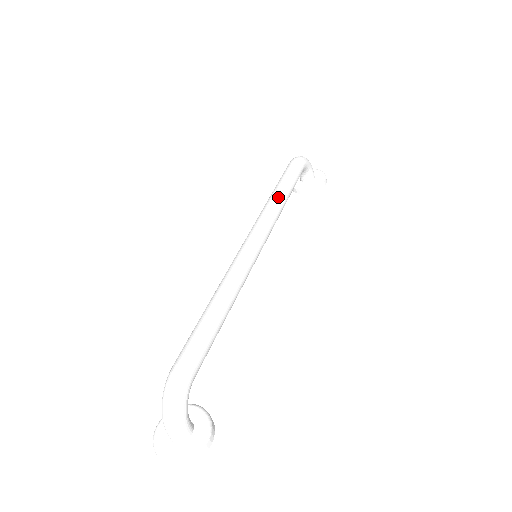
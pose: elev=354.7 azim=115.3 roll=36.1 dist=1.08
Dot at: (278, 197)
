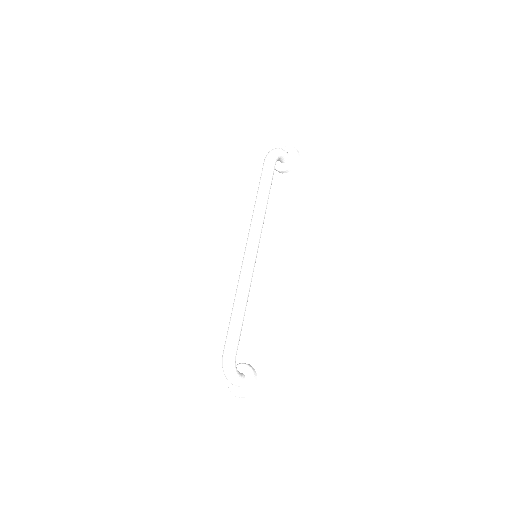
Dot at: (259, 205)
